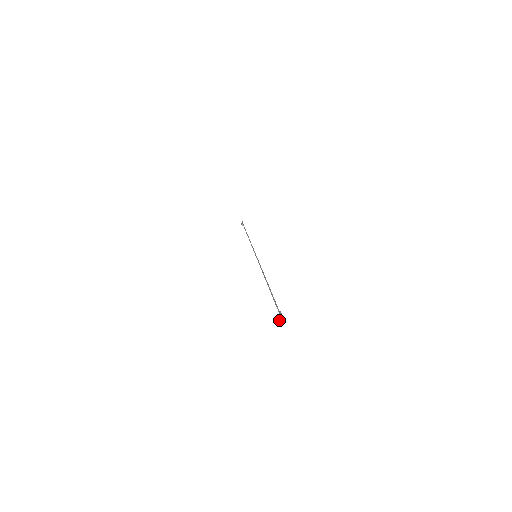
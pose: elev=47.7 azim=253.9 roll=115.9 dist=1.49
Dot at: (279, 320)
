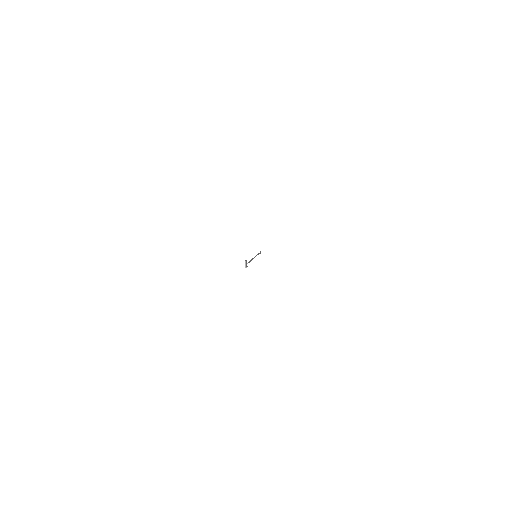
Dot at: (245, 266)
